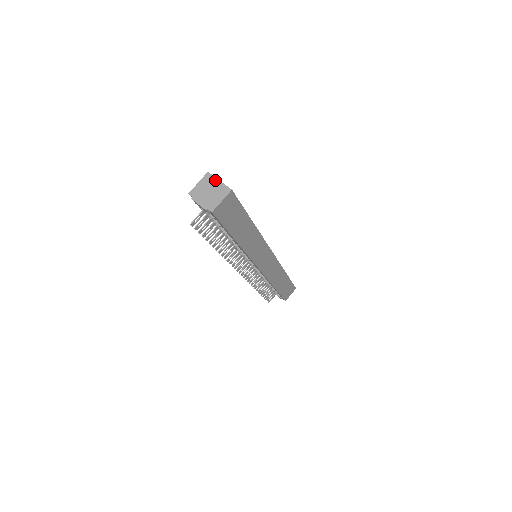
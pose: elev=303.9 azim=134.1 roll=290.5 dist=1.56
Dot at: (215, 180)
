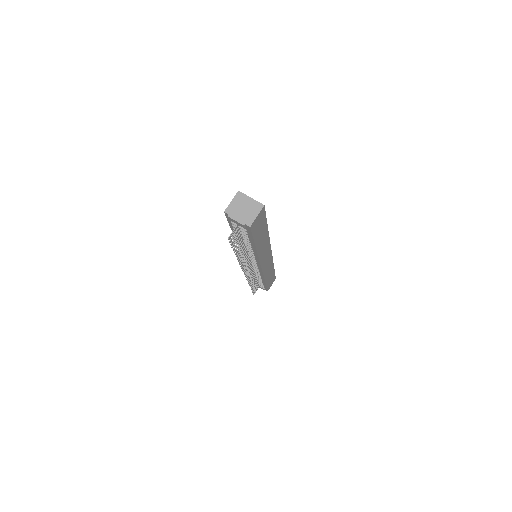
Dot at: (247, 198)
